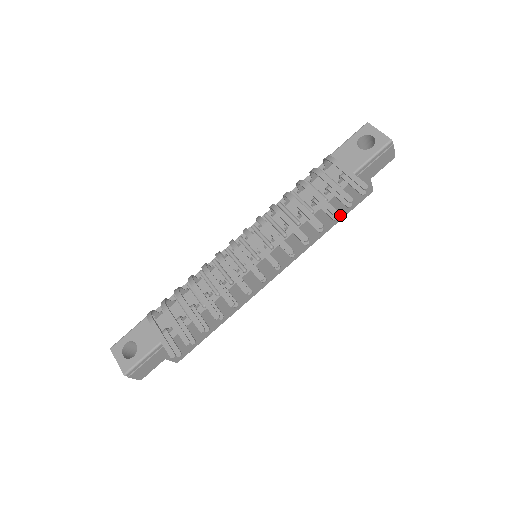
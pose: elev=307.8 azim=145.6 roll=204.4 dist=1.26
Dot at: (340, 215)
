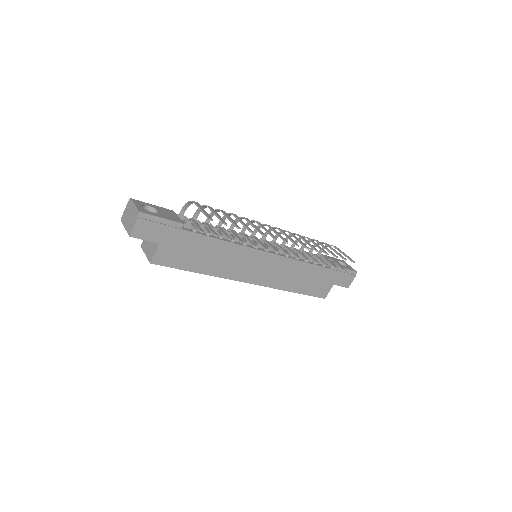
Dot at: (306, 289)
